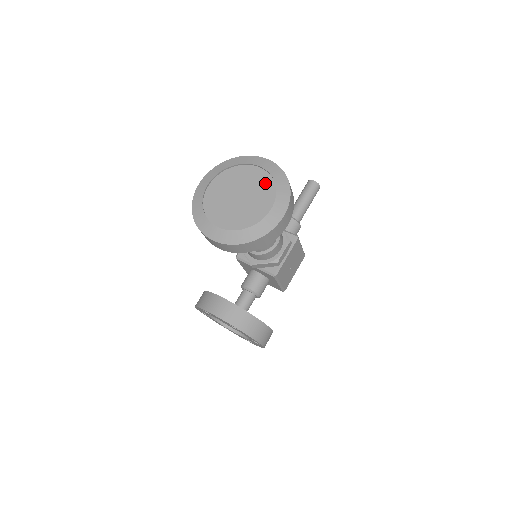
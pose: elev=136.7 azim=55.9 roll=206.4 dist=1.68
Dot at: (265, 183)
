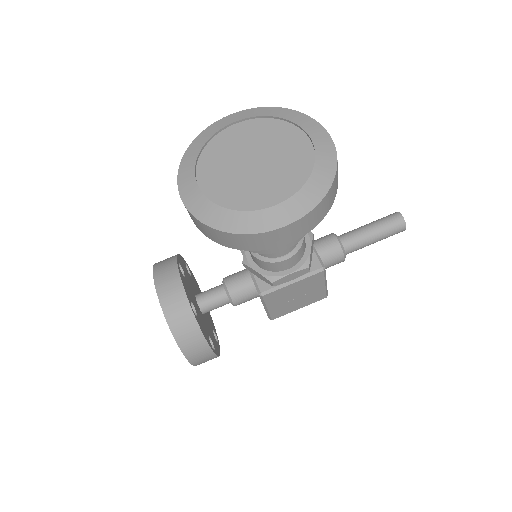
Dot at: (299, 166)
